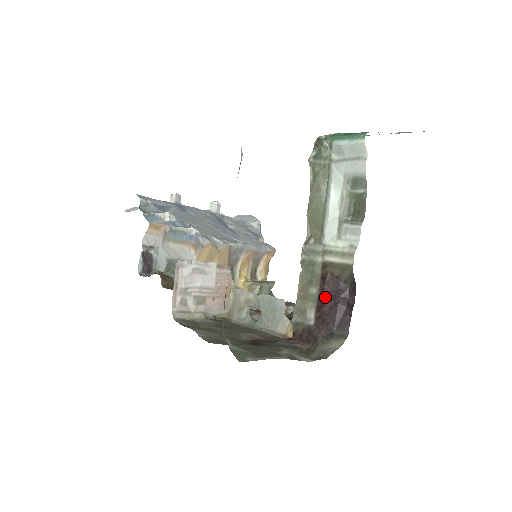
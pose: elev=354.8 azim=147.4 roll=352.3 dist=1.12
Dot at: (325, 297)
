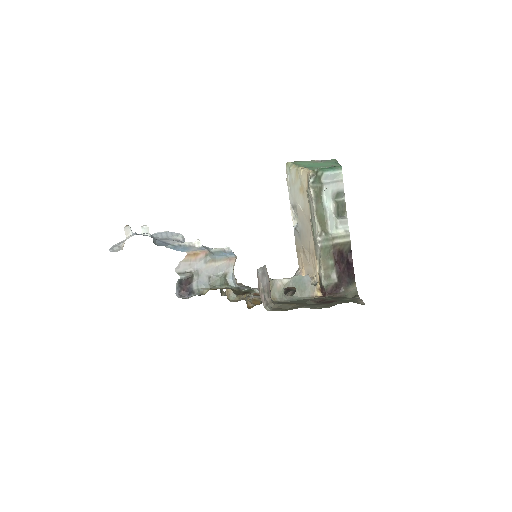
Dot at: (339, 264)
